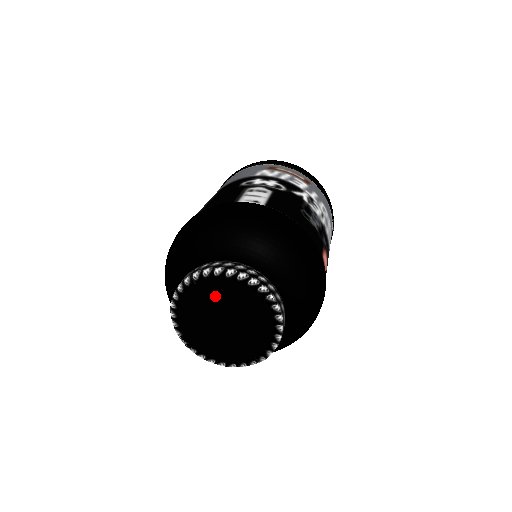
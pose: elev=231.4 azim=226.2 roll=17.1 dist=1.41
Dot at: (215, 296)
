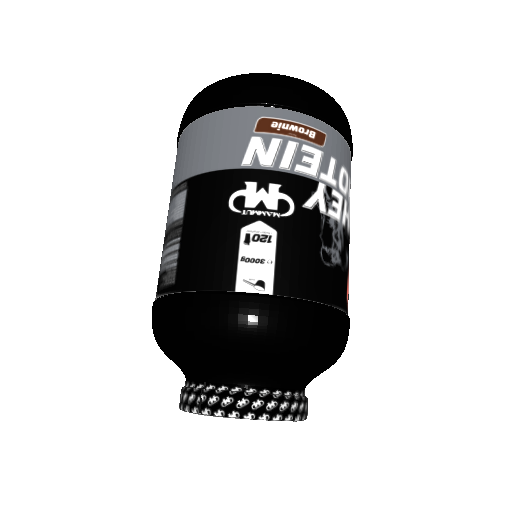
Dot at: occluded
